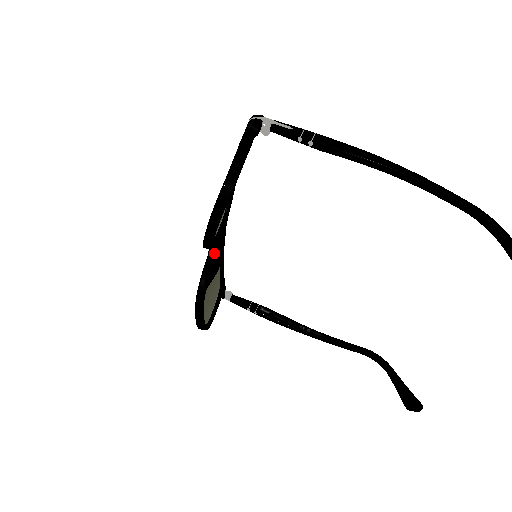
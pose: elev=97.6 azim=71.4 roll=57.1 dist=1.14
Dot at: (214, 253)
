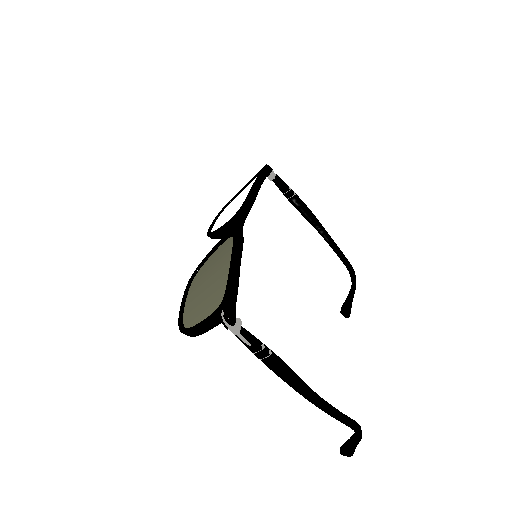
Dot at: occluded
